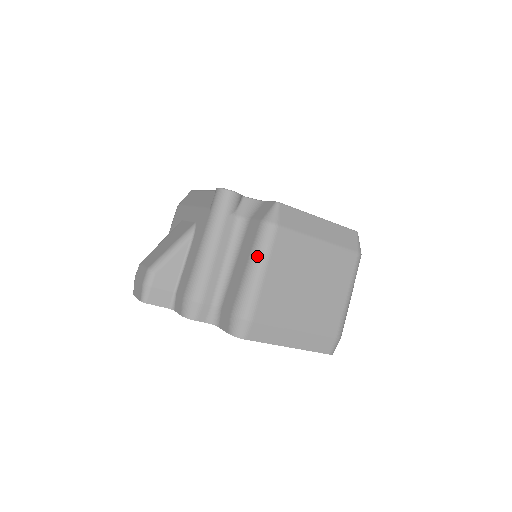
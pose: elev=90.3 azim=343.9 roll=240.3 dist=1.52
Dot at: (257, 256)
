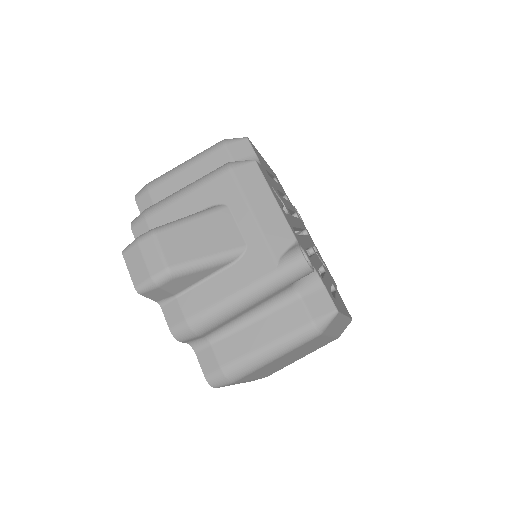
Dot at: (284, 347)
